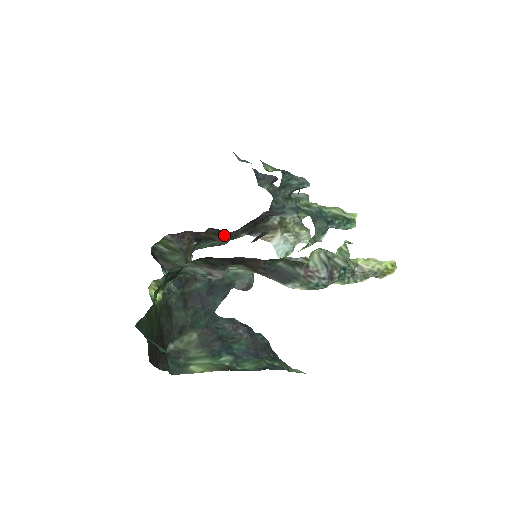
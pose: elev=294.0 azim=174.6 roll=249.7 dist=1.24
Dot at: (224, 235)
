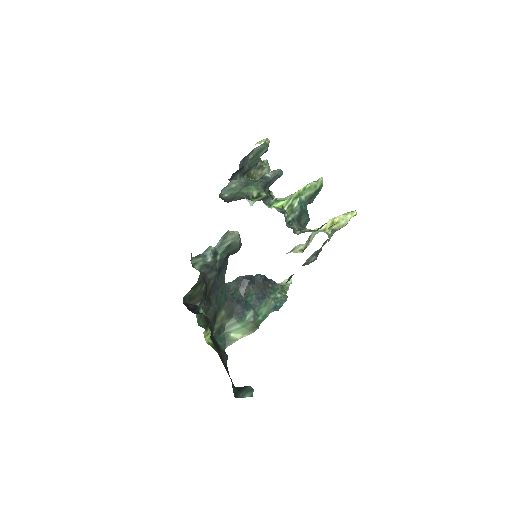
Dot at: occluded
